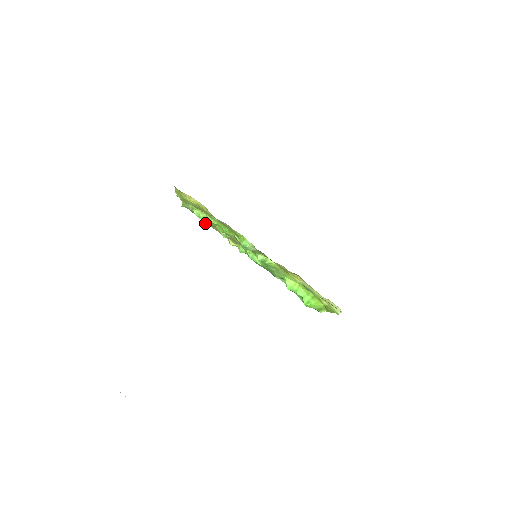
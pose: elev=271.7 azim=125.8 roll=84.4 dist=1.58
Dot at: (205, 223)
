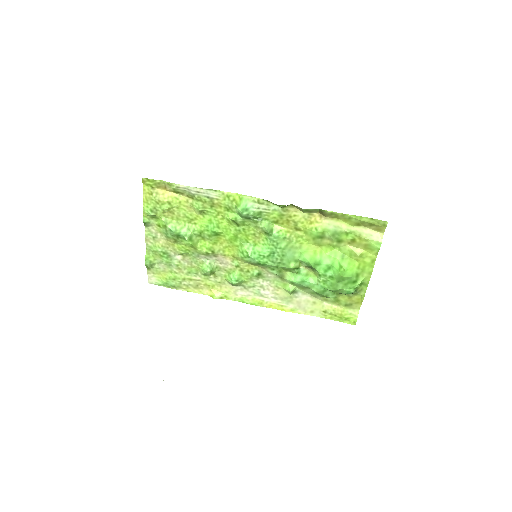
Dot at: (185, 238)
